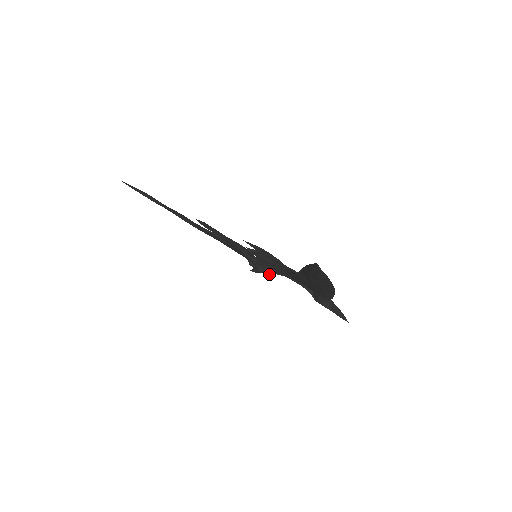
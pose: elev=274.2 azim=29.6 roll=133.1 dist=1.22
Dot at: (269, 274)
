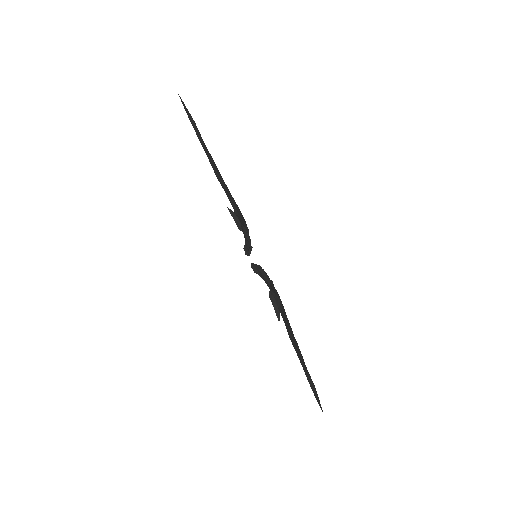
Dot at: occluded
